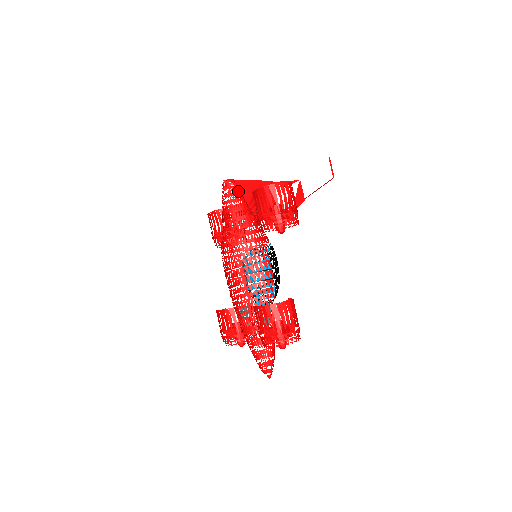
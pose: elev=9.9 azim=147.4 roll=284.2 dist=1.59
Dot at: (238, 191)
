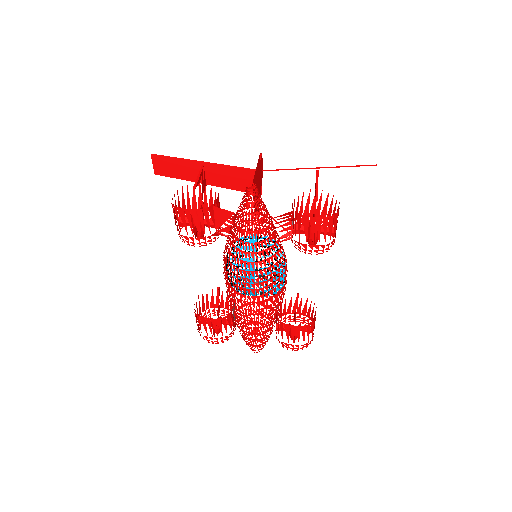
Dot at: (255, 195)
